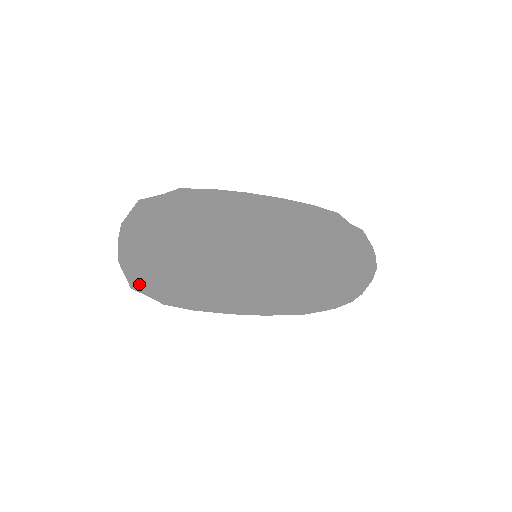
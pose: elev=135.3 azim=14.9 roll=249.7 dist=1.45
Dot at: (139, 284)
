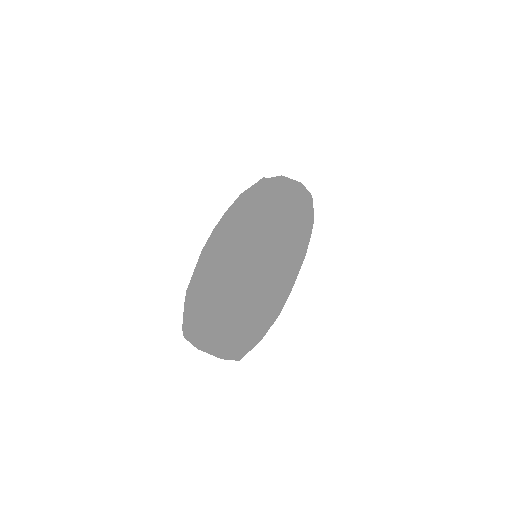
Dot at: (247, 352)
